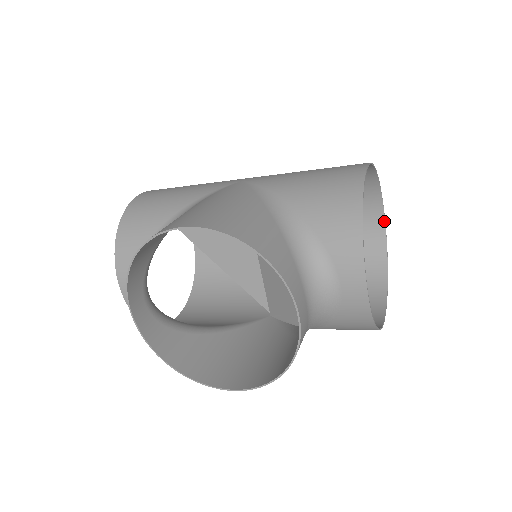
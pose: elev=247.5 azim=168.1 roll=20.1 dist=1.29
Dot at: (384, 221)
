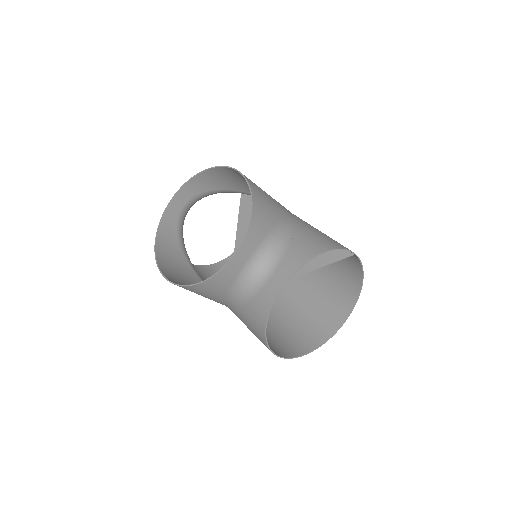
Dot at: (343, 323)
